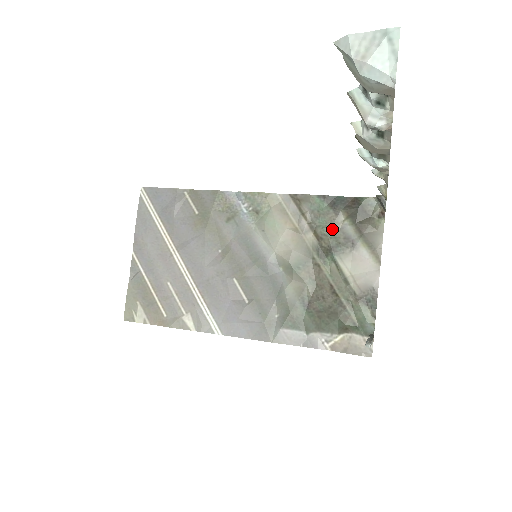
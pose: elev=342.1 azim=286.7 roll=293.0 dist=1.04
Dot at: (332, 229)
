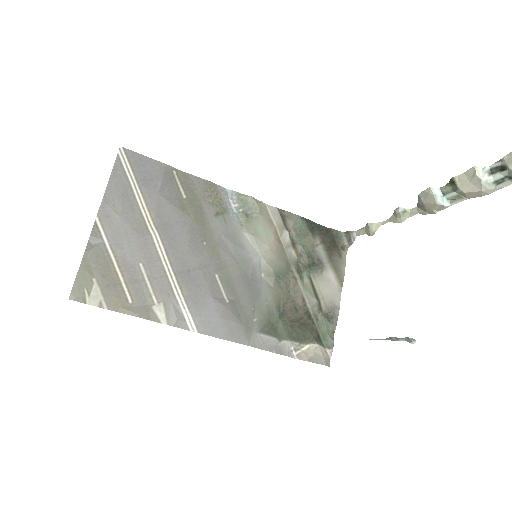
Dot at: (310, 249)
